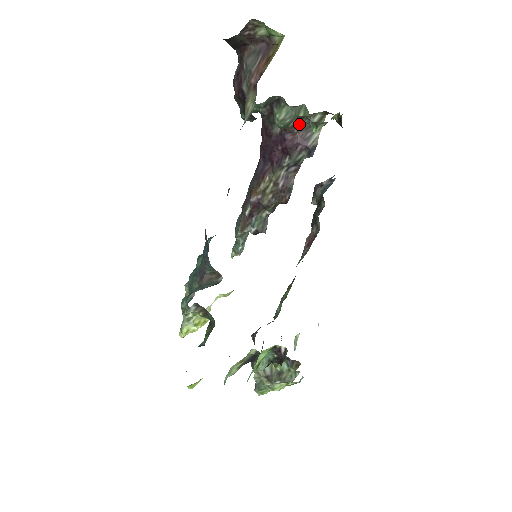
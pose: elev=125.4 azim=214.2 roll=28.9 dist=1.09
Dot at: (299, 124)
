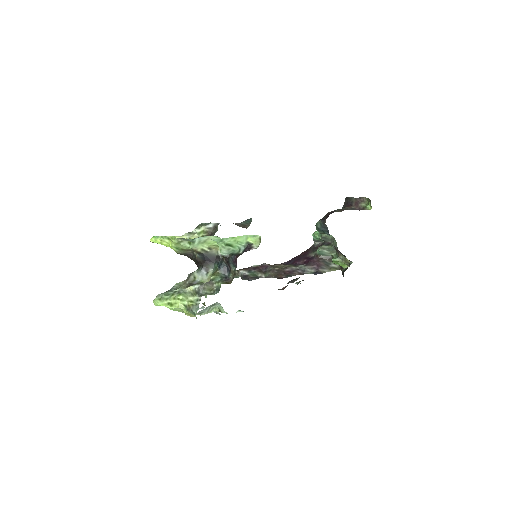
Dot at: (325, 260)
